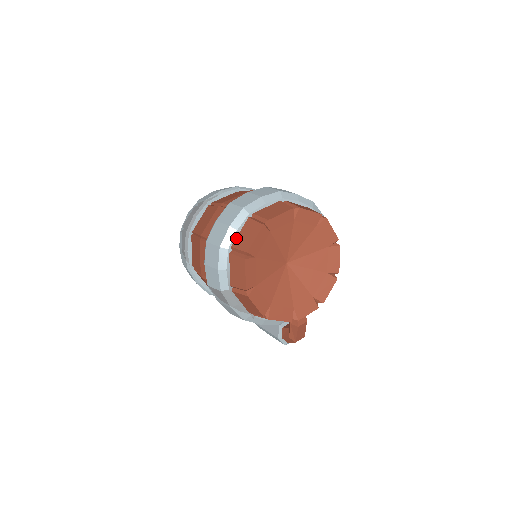
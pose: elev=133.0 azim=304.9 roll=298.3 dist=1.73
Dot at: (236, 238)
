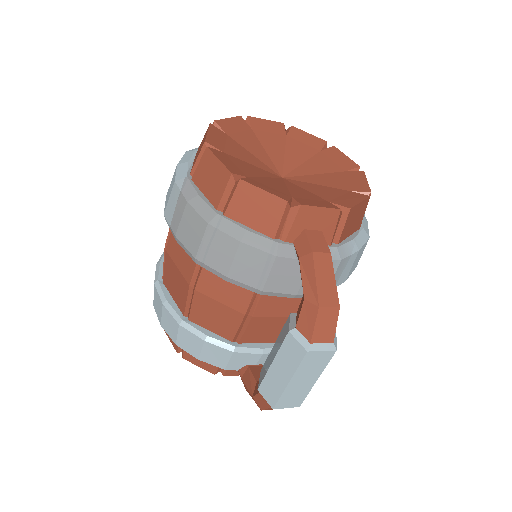
Dot at: occluded
